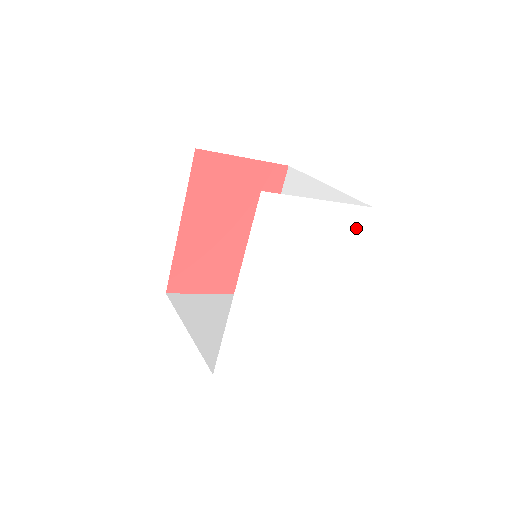
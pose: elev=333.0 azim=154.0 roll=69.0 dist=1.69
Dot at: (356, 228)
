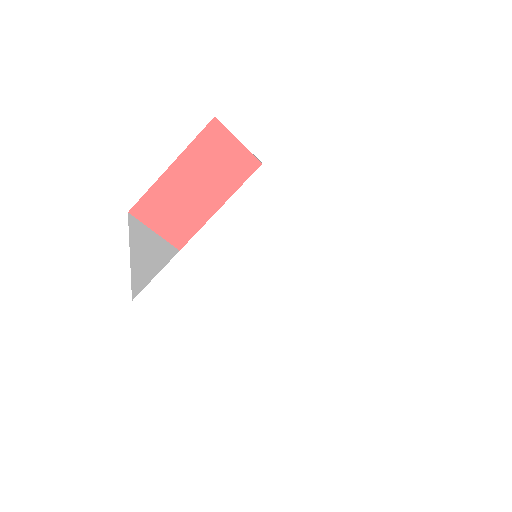
Dot at: (272, 199)
